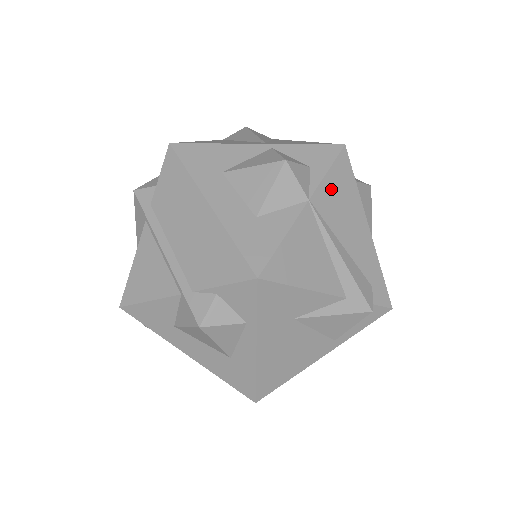
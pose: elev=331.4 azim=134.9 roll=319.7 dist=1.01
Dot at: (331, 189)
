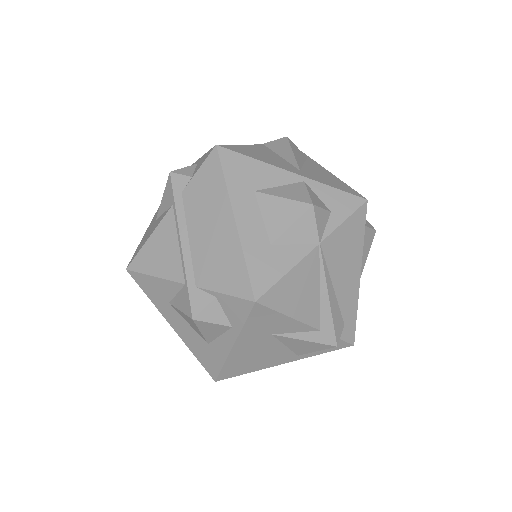
Dot at: (341, 237)
